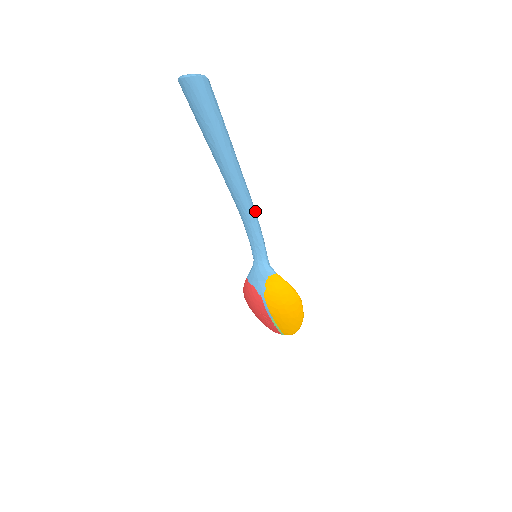
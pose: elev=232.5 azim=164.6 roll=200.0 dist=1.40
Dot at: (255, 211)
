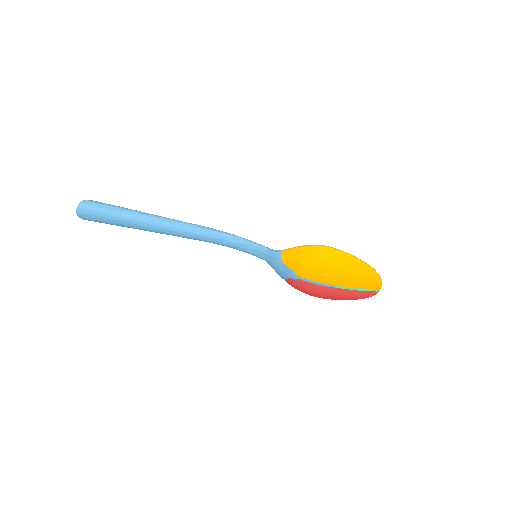
Dot at: (216, 230)
